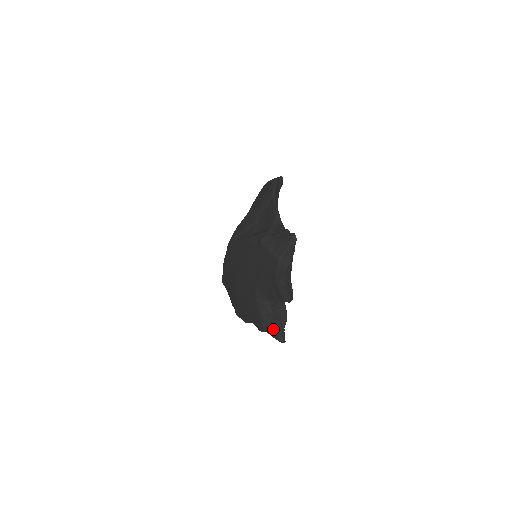
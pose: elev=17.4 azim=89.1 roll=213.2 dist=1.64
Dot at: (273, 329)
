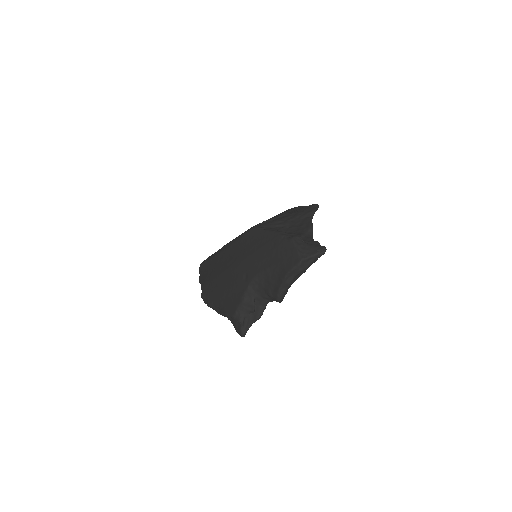
Dot at: (243, 319)
